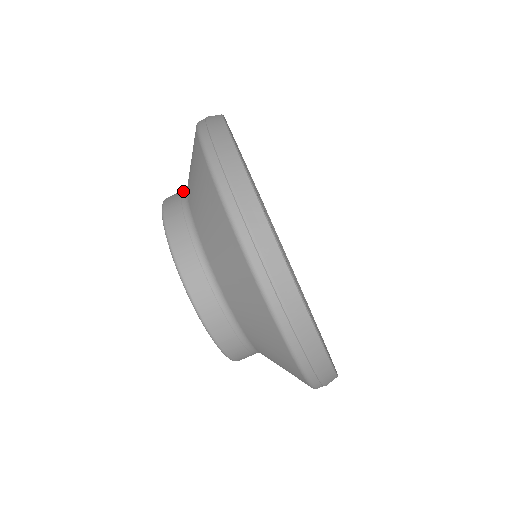
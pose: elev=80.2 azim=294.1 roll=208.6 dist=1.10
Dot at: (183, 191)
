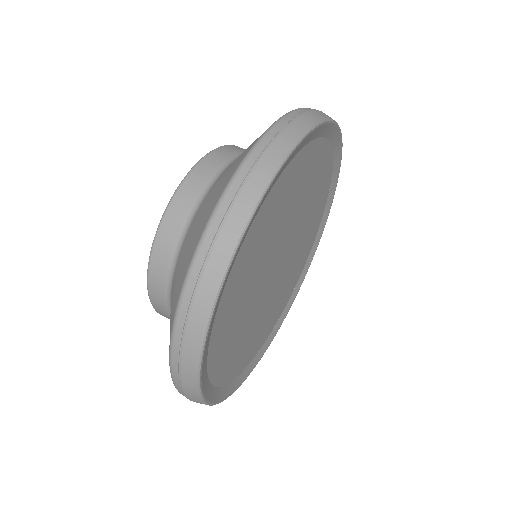
Dot at: occluded
